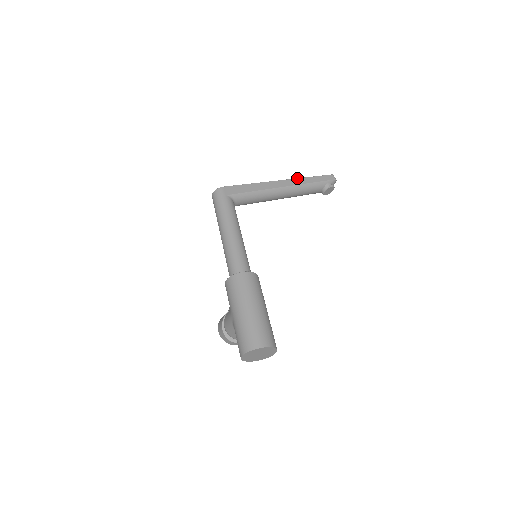
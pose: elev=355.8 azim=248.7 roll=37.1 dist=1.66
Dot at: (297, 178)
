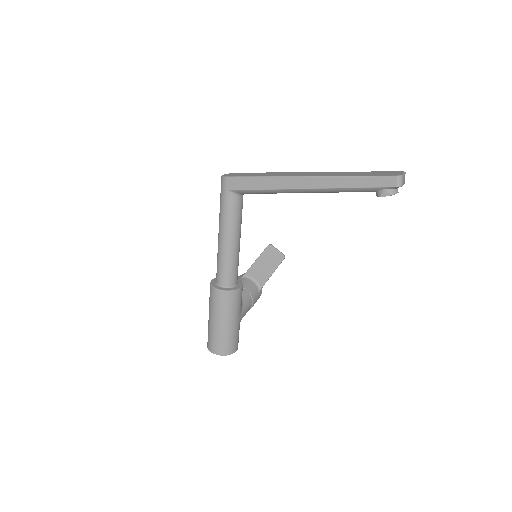
Dot at: (330, 176)
